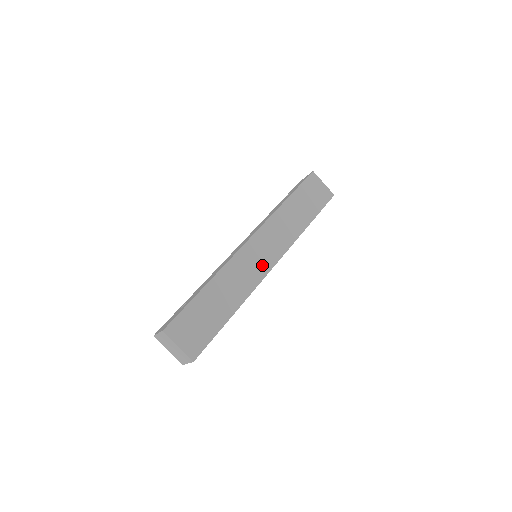
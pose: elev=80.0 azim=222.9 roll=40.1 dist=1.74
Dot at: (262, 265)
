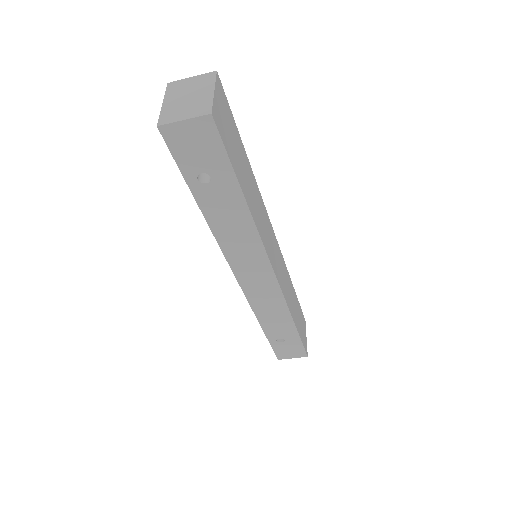
Dot at: (271, 253)
